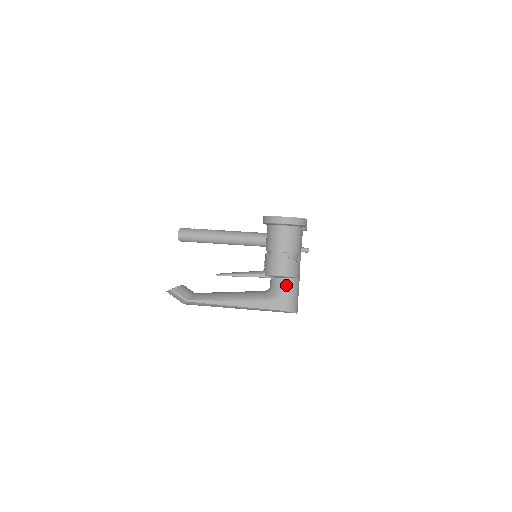
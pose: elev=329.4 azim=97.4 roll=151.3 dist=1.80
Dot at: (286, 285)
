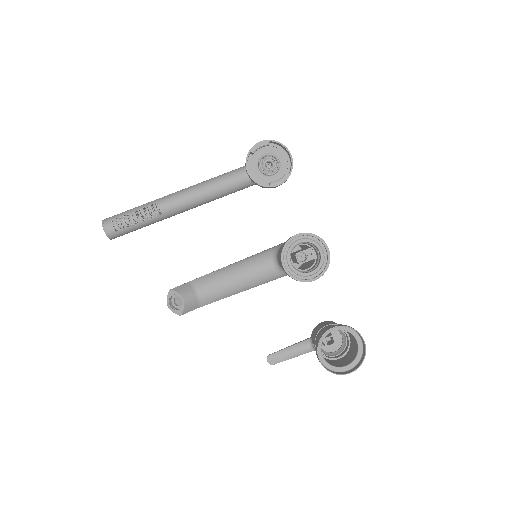
Dot at: occluded
